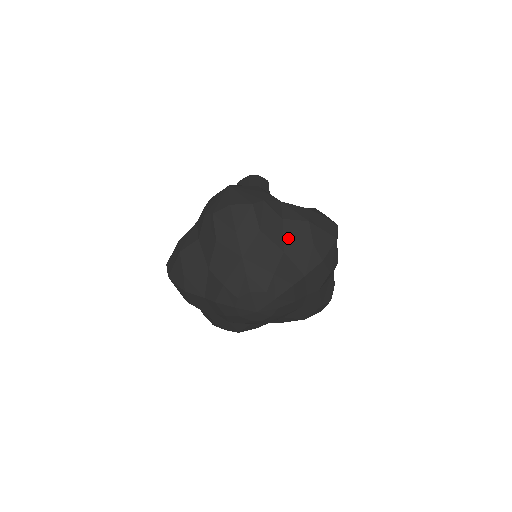
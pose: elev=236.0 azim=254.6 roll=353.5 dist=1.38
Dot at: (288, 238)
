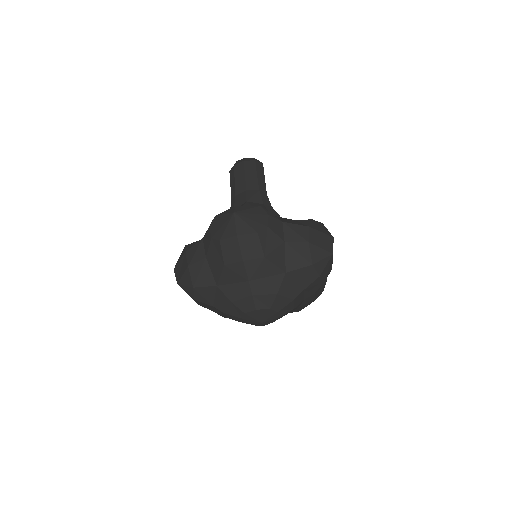
Dot at: (289, 260)
